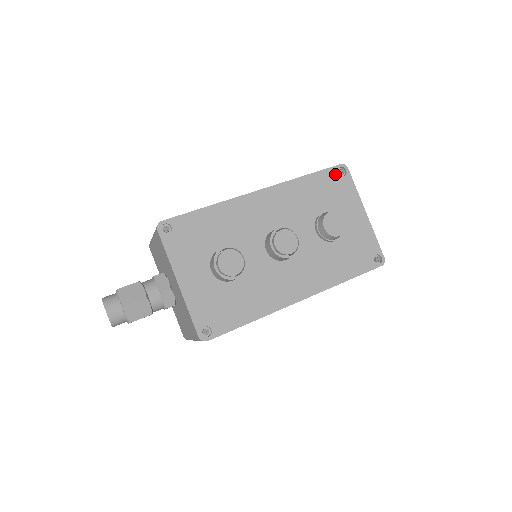
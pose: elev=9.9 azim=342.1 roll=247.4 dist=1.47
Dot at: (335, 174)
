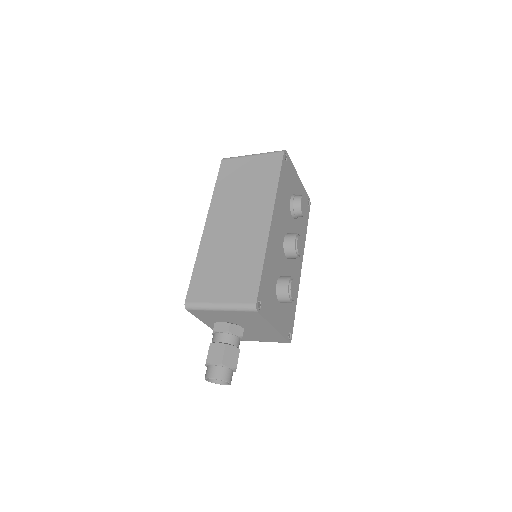
Dot at: (285, 163)
